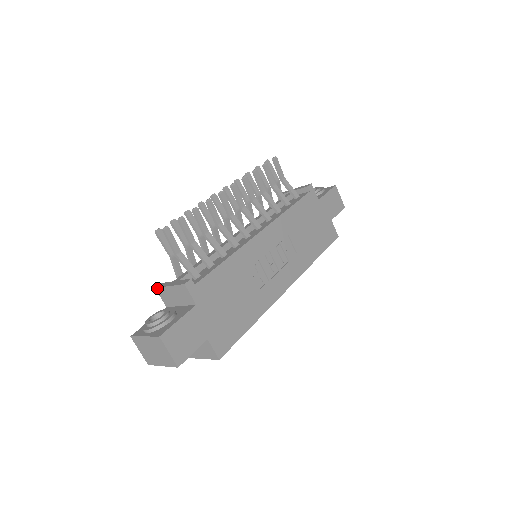
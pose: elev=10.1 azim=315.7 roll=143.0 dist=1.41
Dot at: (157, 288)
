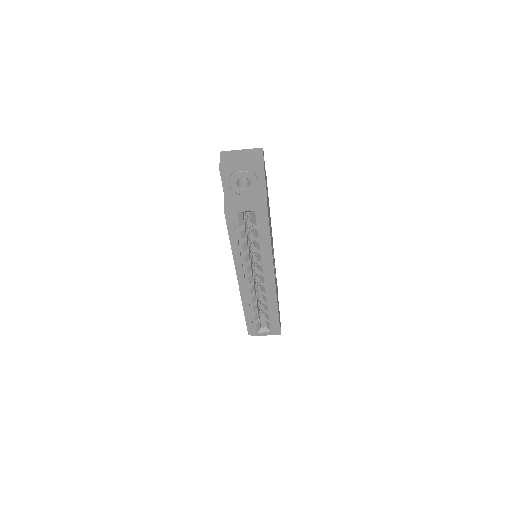
Dot at: occluded
